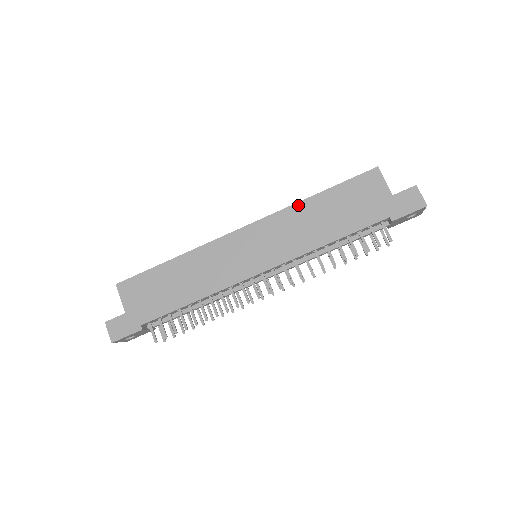
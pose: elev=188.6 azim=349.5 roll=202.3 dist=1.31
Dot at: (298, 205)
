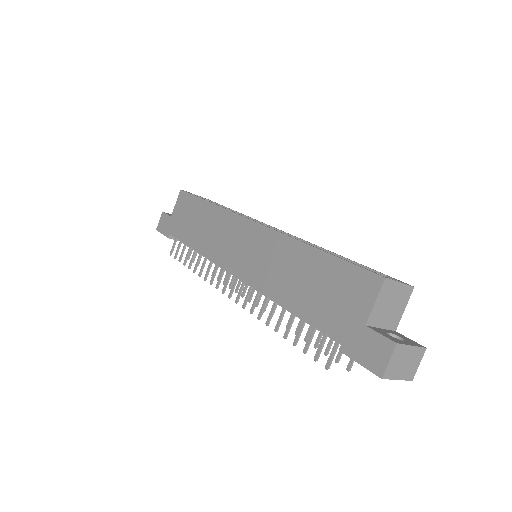
Dot at: (296, 243)
